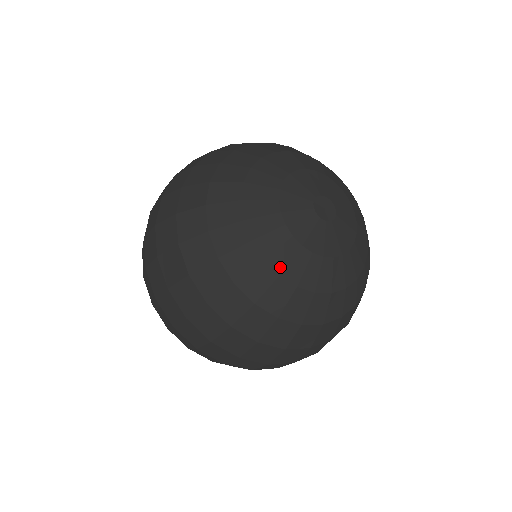
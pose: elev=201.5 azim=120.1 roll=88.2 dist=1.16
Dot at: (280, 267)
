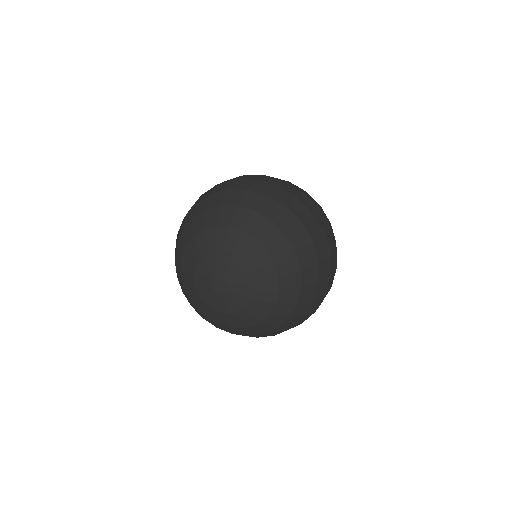
Dot at: (212, 318)
